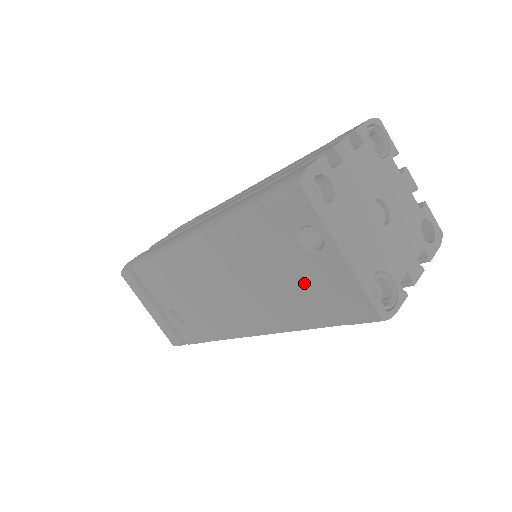
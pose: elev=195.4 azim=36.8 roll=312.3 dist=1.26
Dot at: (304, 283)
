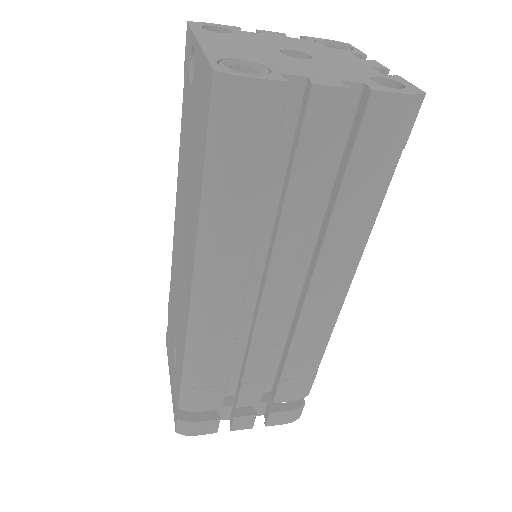
Dot at: (195, 131)
